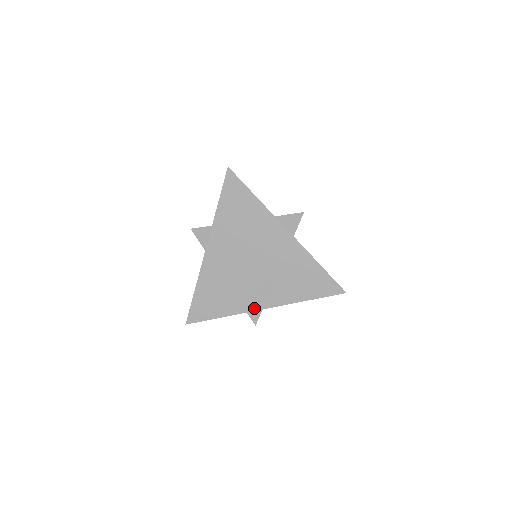
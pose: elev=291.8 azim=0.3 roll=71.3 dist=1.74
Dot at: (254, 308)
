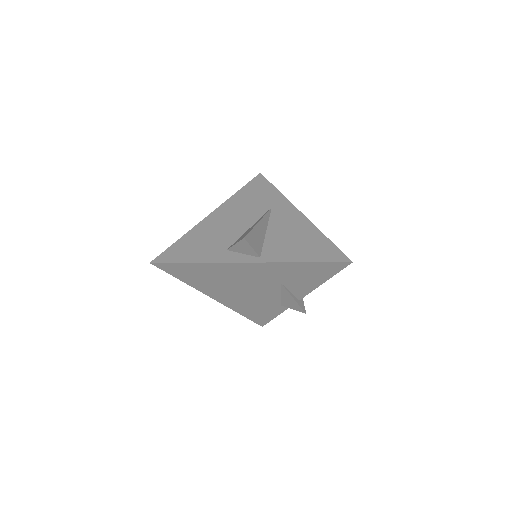
Dot at: (292, 305)
